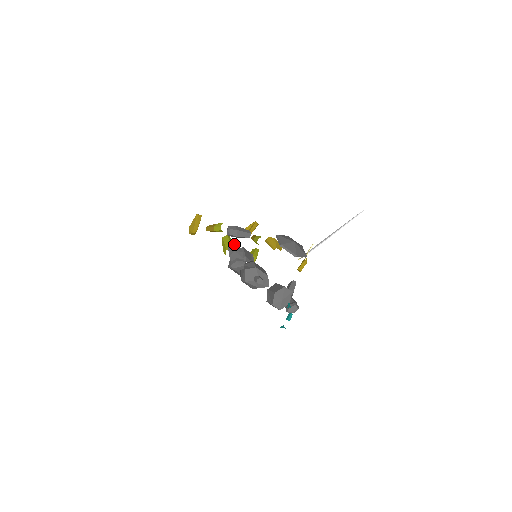
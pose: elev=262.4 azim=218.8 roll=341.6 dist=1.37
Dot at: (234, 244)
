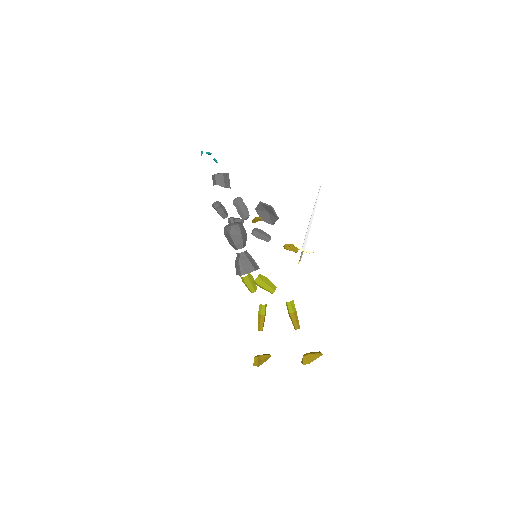
Dot at: occluded
